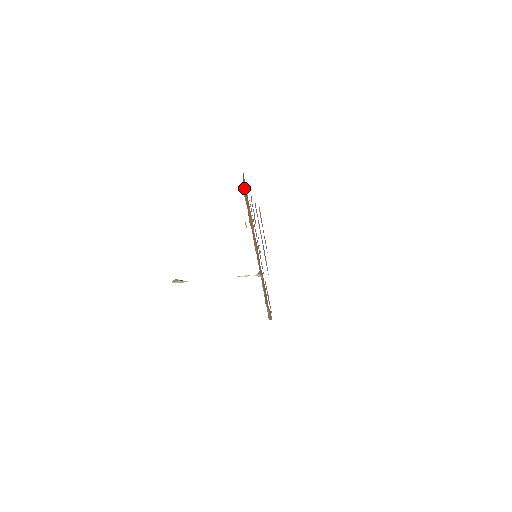
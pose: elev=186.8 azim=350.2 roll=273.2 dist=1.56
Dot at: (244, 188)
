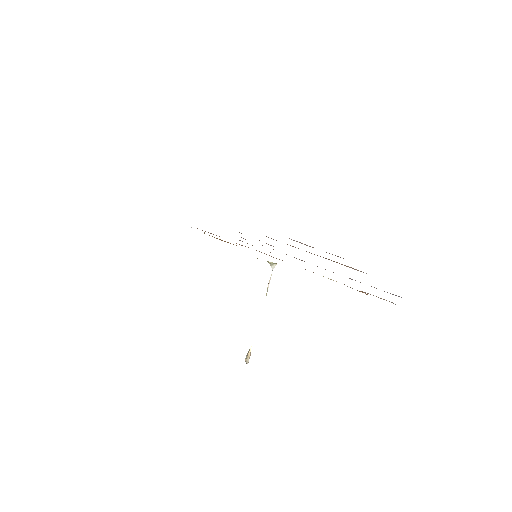
Dot at: occluded
